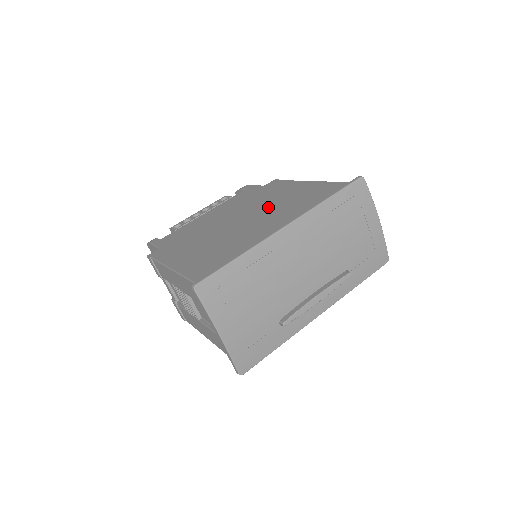
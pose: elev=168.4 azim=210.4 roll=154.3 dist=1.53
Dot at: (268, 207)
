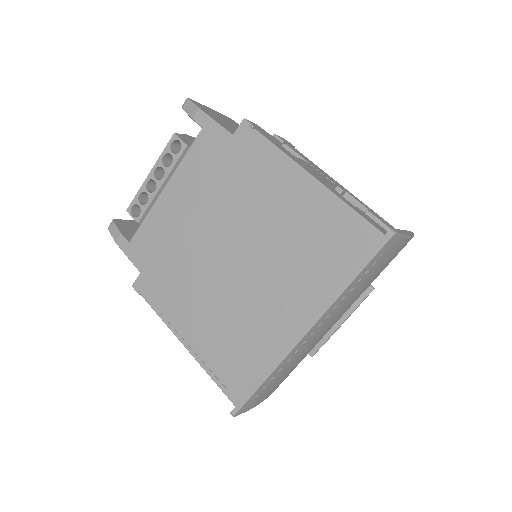
Dot at: (262, 237)
